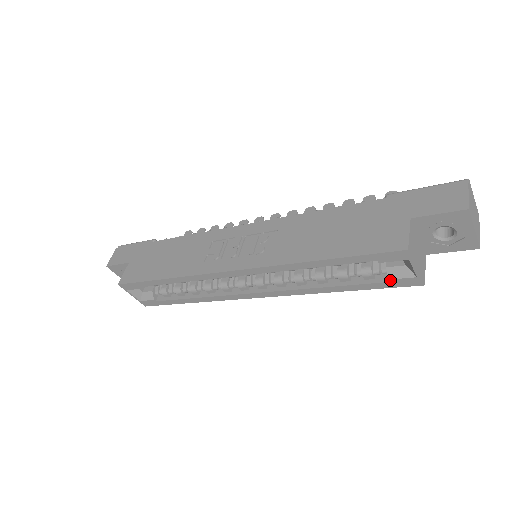
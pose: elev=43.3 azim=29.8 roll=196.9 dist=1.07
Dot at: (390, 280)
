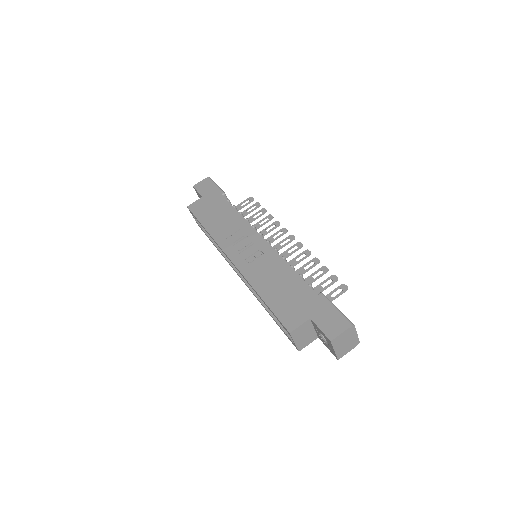
Dot at: (287, 334)
